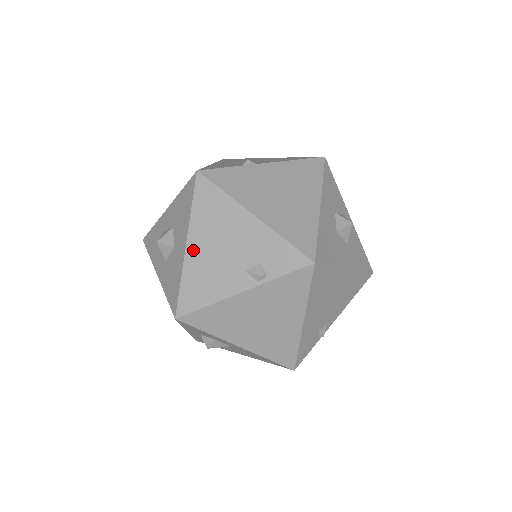
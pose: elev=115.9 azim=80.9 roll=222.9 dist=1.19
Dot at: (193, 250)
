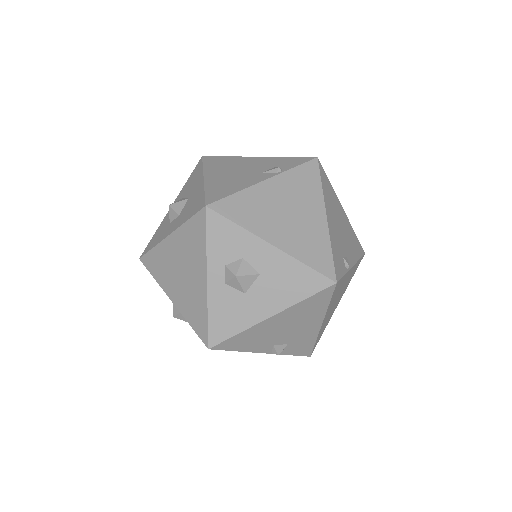
Dot at: (211, 178)
